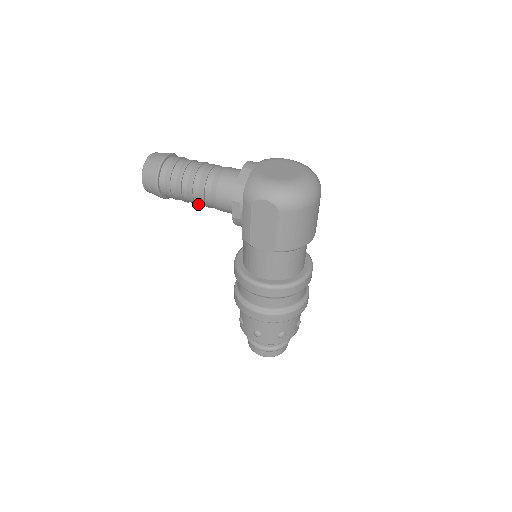
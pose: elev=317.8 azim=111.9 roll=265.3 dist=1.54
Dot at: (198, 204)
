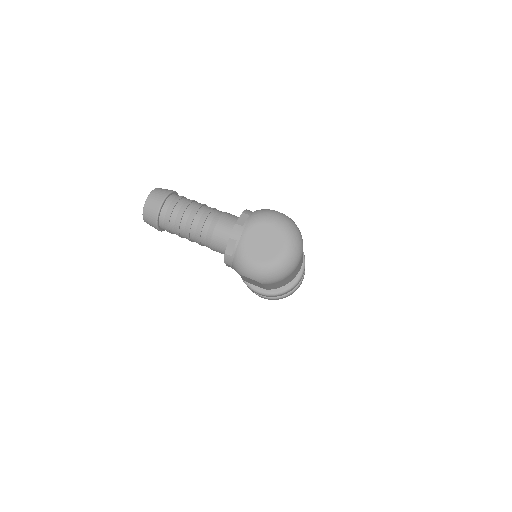
Dot at: occluded
